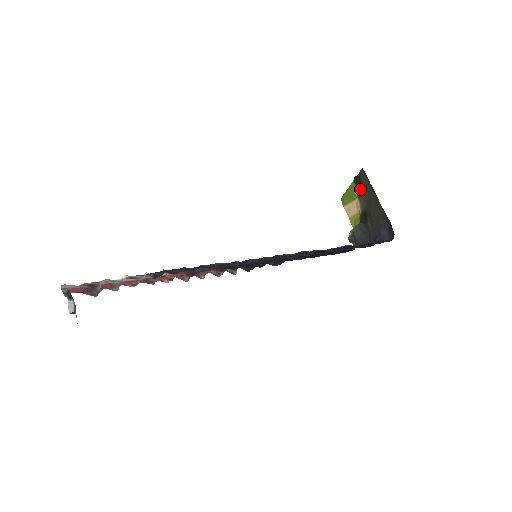
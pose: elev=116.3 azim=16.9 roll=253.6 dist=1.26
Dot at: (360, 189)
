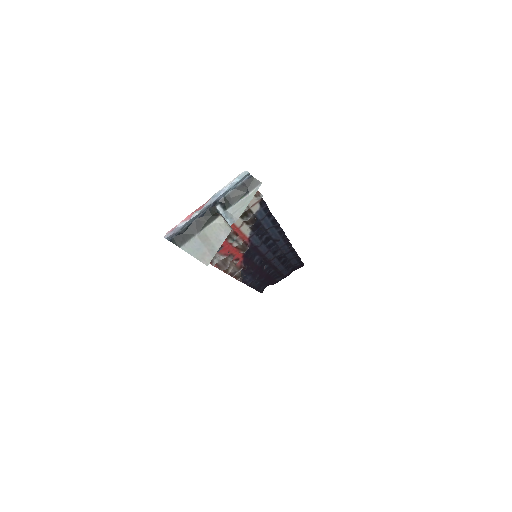
Dot at: occluded
